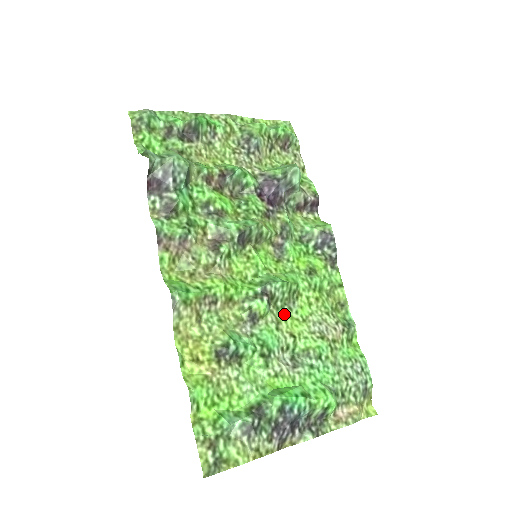
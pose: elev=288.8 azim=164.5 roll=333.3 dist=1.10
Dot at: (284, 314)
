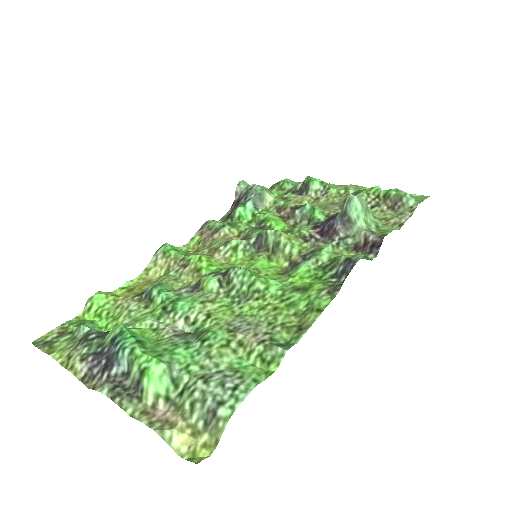
Dot at: (228, 303)
